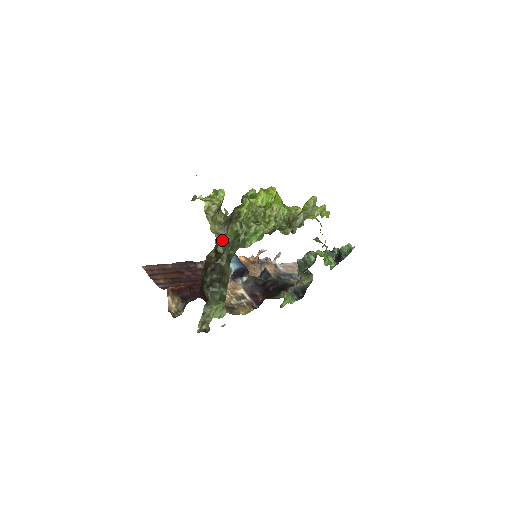
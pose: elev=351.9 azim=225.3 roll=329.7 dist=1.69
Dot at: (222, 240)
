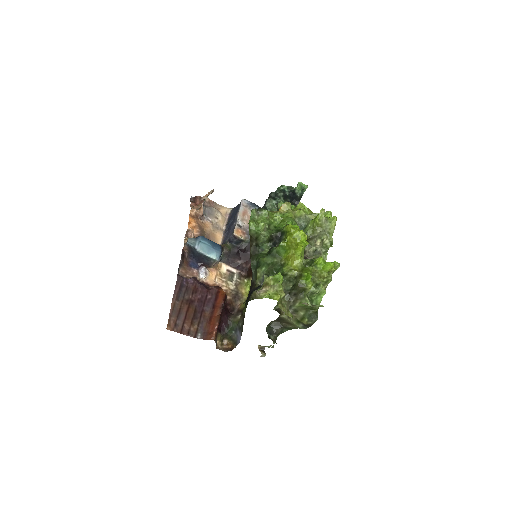
Dot at: occluded
